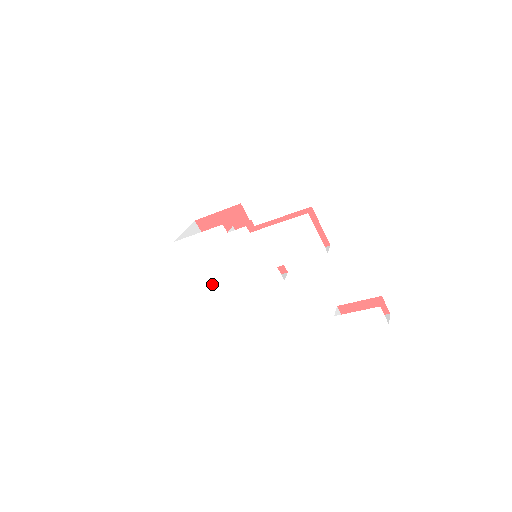
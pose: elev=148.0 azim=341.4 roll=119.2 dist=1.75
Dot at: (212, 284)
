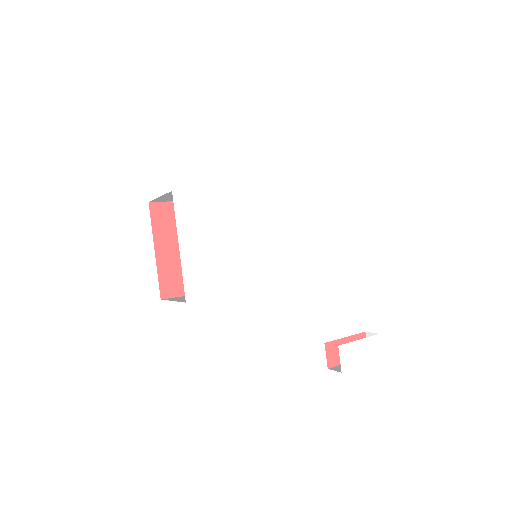
Dot at: (202, 276)
